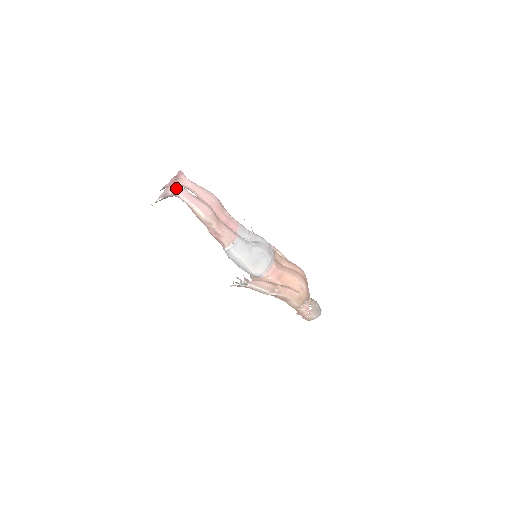
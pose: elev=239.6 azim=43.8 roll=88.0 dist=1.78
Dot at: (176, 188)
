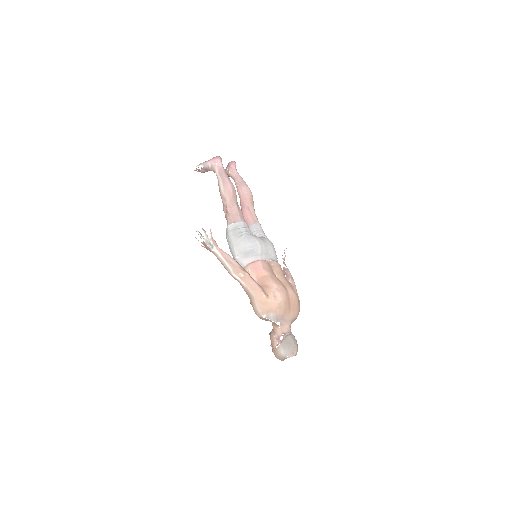
Dot at: (216, 162)
